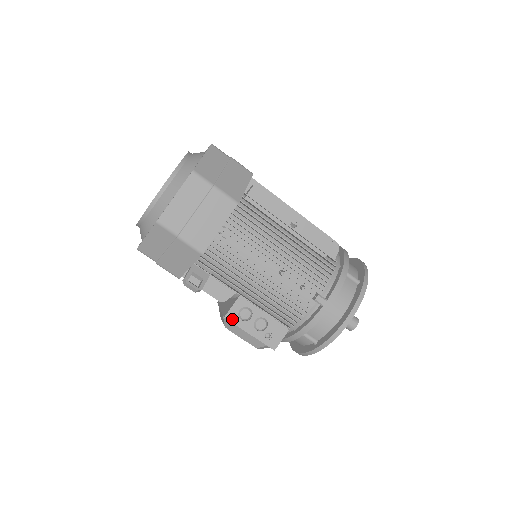
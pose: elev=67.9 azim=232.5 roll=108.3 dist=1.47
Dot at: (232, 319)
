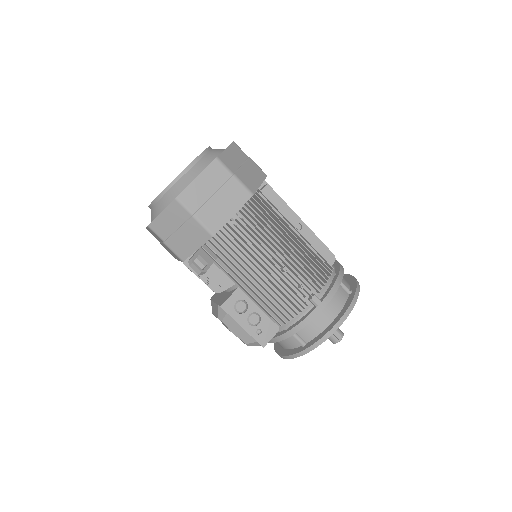
Dot at: (228, 309)
